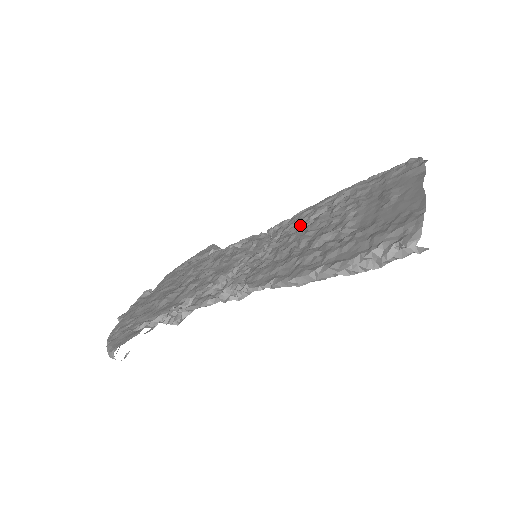
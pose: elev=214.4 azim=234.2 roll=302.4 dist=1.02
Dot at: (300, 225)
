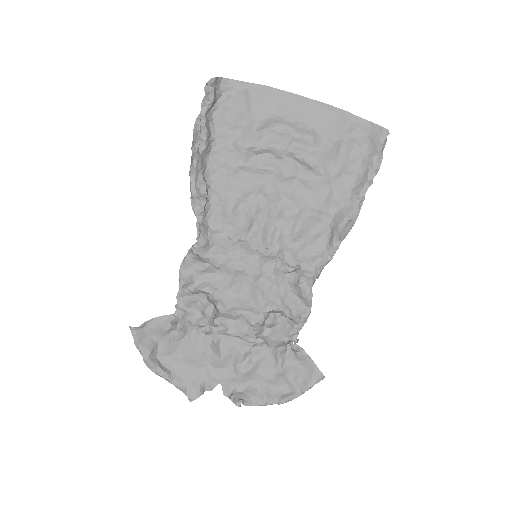
Dot at: (293, 224)
